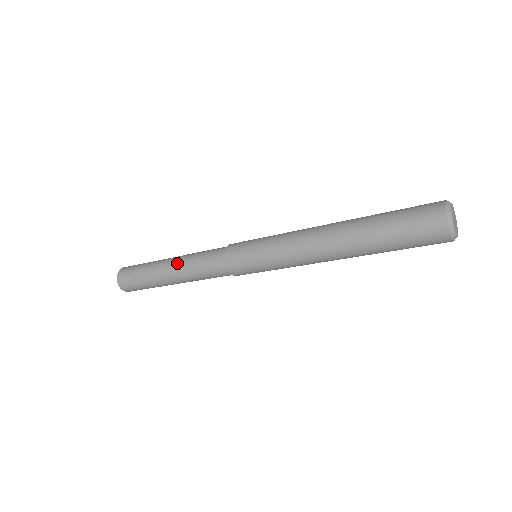
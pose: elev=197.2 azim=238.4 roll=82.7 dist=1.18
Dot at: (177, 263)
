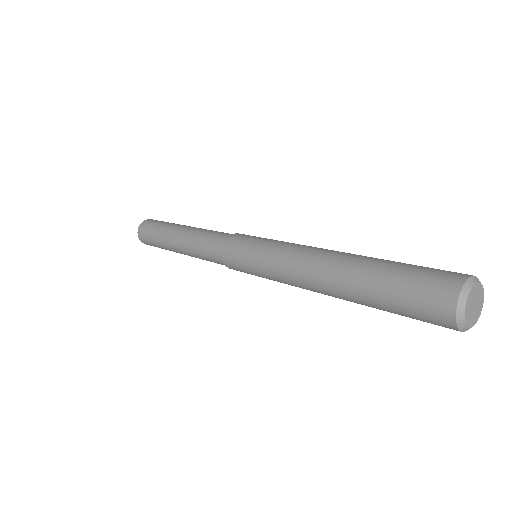
Dot at: (186, 254)
